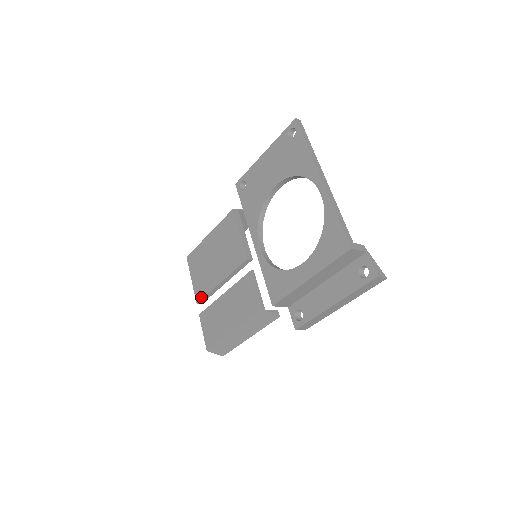
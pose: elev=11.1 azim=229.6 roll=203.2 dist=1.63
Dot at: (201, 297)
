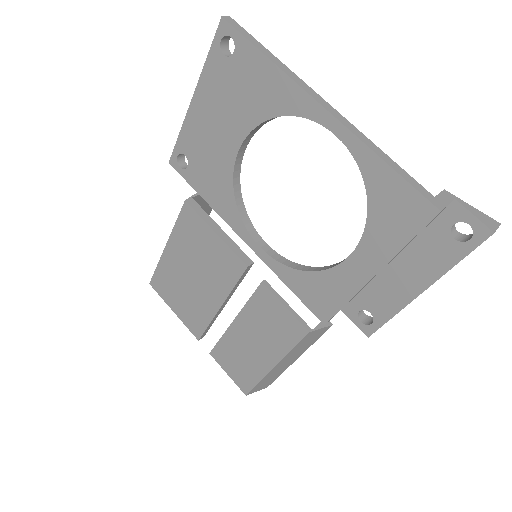
Dot at: (200, 331)
